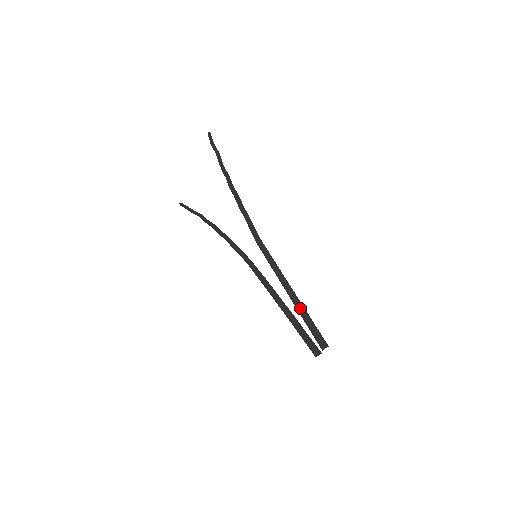
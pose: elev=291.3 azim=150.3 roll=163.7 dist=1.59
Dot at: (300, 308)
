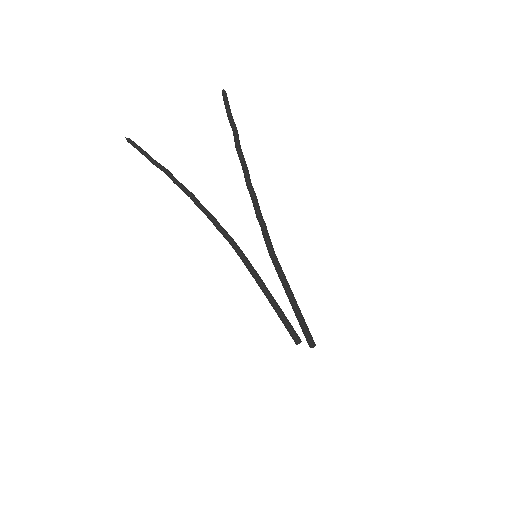
Dot at: (301, 319)
